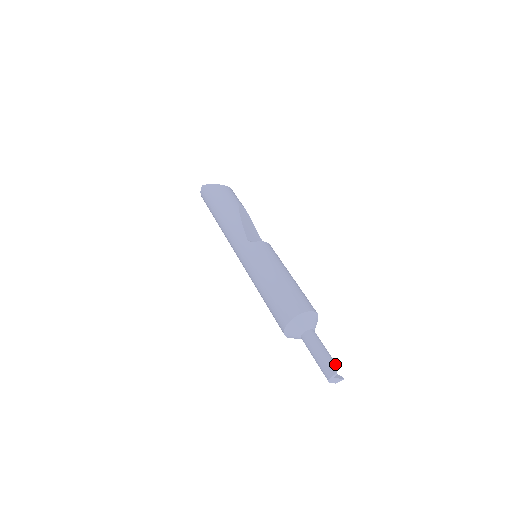
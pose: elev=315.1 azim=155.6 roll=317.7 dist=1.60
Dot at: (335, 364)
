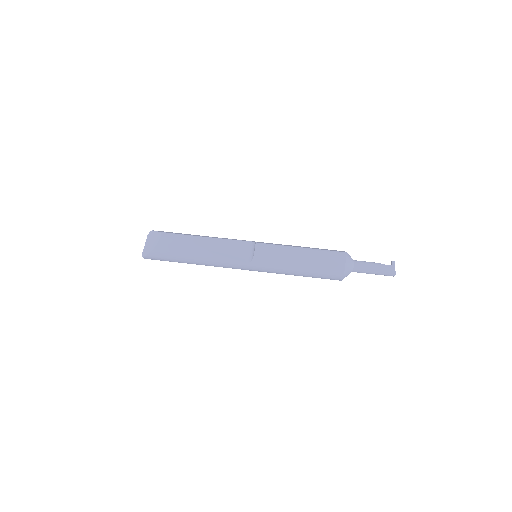
Dot at: (389, 267)
